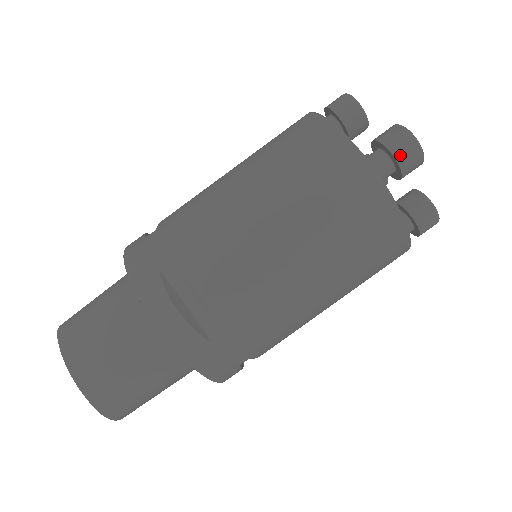
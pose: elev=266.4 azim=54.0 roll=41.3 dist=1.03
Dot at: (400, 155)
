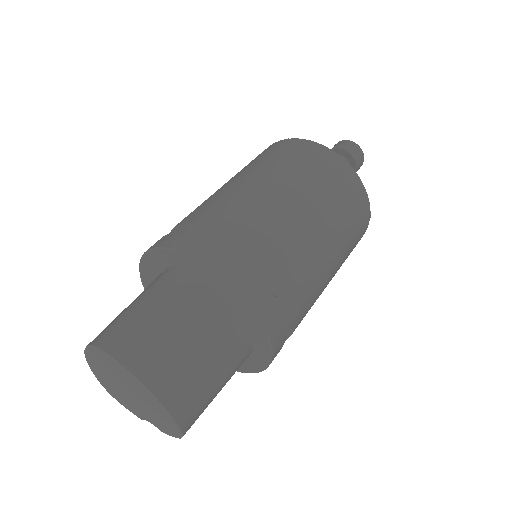
Dot at: occluded
